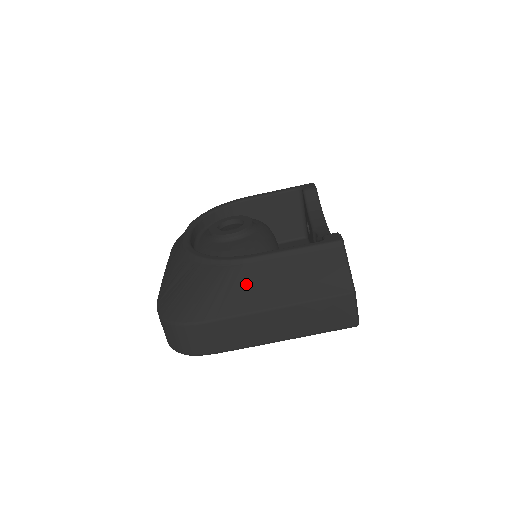
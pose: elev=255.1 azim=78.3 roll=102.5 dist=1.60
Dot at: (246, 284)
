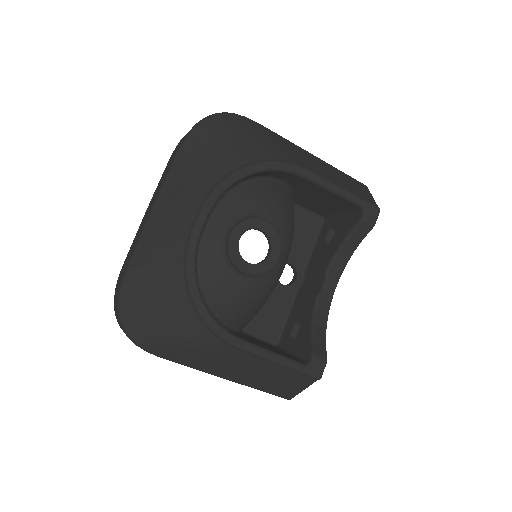
Dot at: (216, 357)
